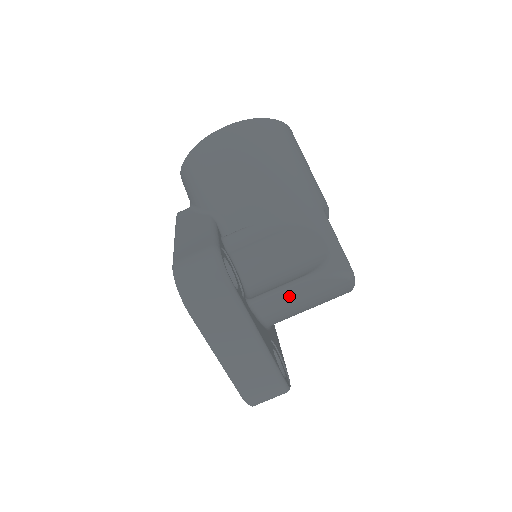
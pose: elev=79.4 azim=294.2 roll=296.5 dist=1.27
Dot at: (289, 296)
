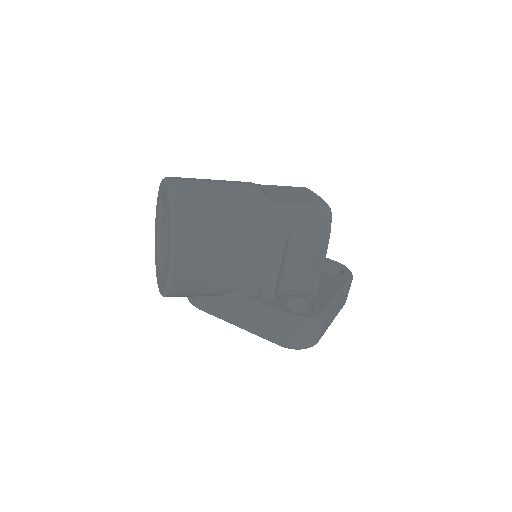
Dot at: occluded
